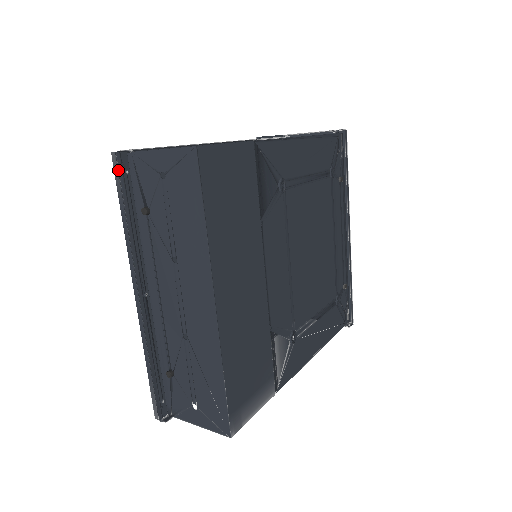
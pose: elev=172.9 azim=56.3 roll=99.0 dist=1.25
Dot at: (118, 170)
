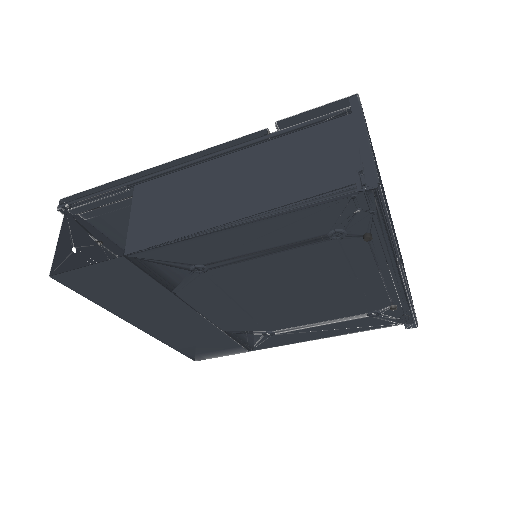
Dot at: occluded
